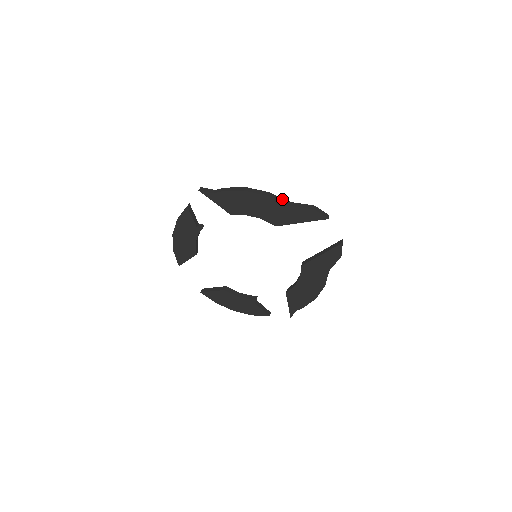
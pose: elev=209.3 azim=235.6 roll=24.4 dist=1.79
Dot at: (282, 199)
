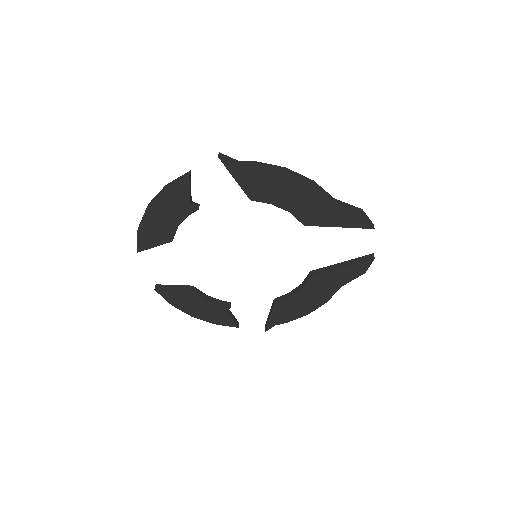
Dot at: (327, 193)
